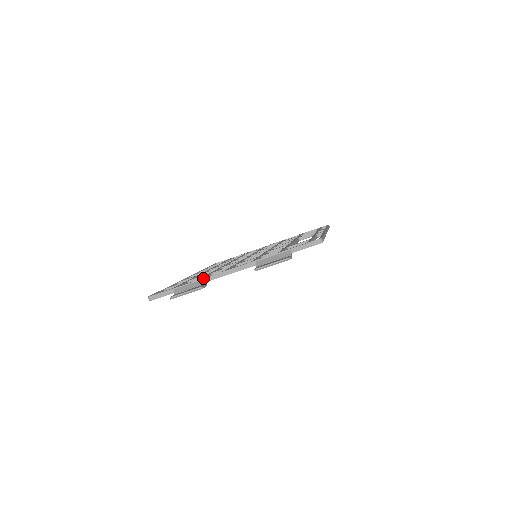
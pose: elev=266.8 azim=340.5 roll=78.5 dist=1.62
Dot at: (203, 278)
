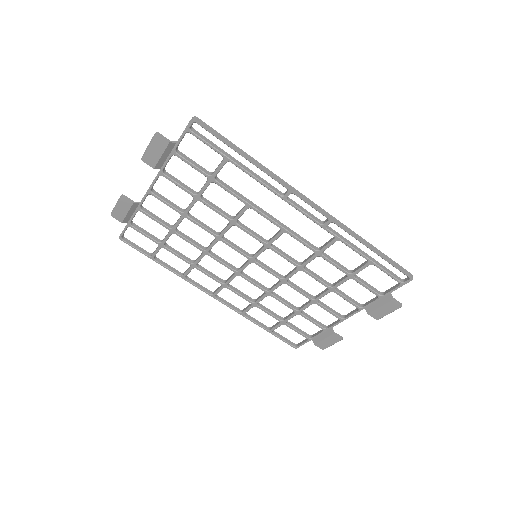
Dot at: (140, 202)
